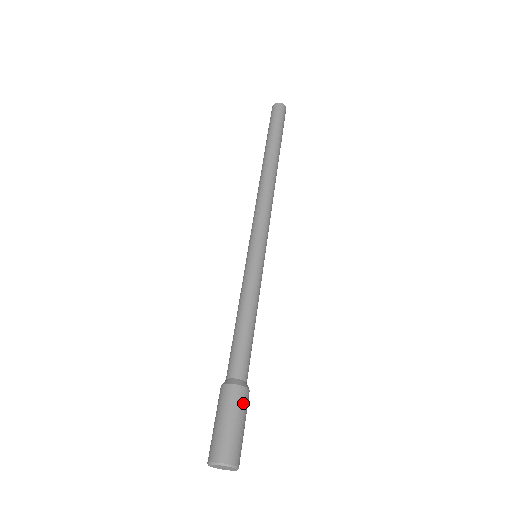
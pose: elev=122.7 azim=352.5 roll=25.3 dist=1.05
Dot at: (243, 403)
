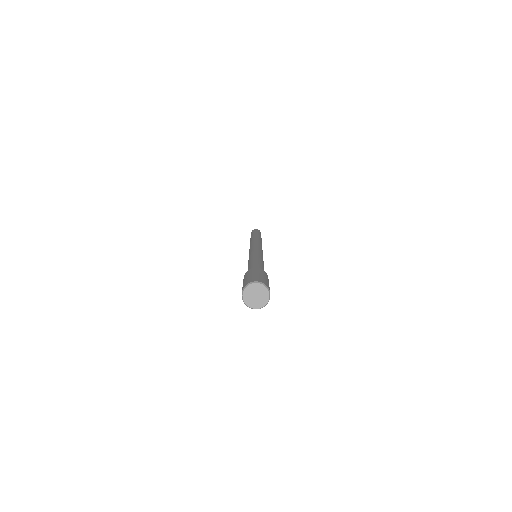
Dot at: occluded
